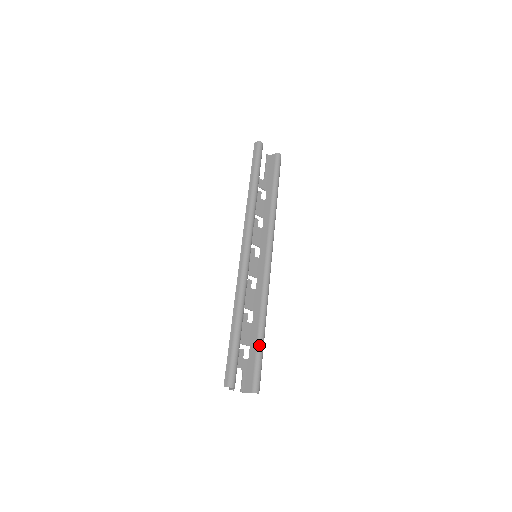
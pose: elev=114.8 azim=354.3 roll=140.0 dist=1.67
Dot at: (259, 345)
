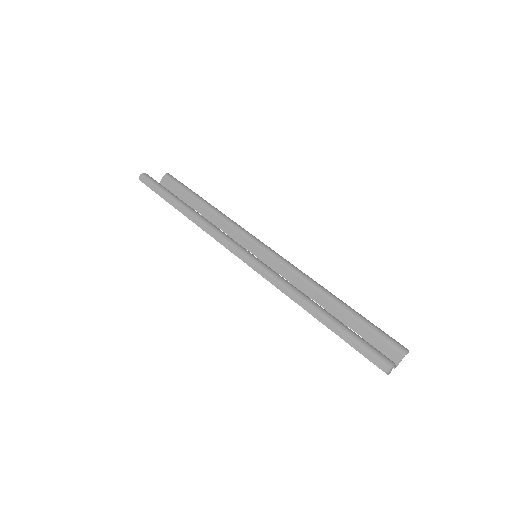
Dot at: (355, 315)
